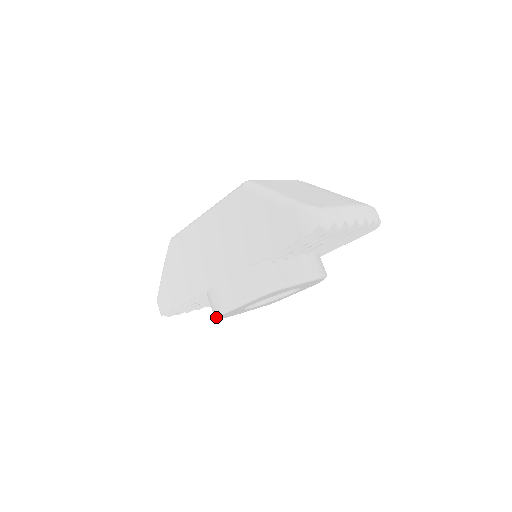
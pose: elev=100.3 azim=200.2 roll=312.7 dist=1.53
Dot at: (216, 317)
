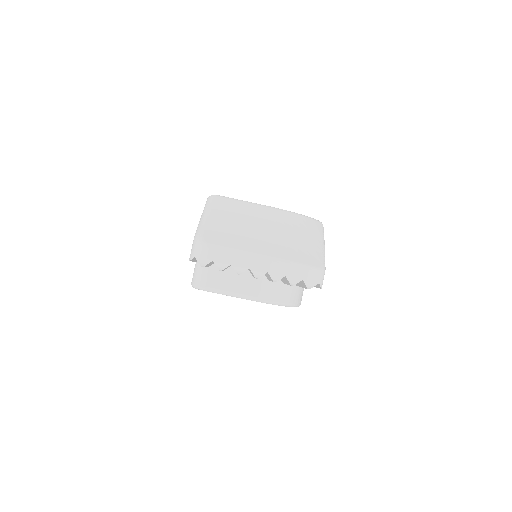
Dot at: occluded
